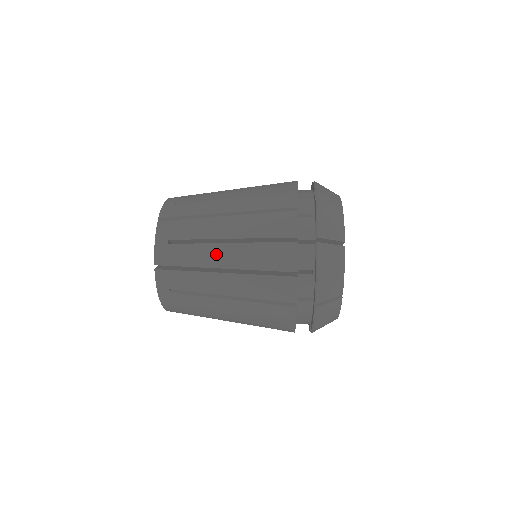
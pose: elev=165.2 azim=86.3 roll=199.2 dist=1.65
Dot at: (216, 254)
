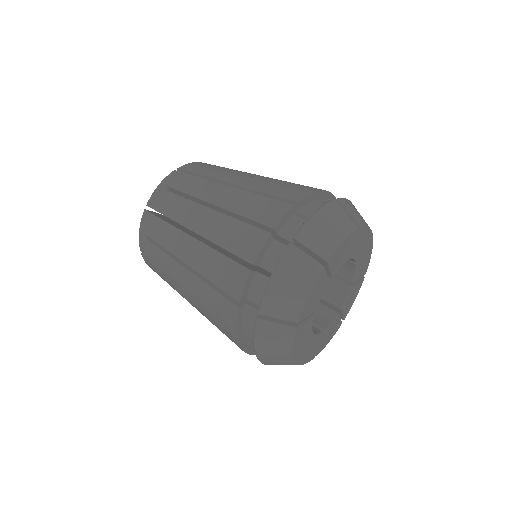
Dot at: occluded
